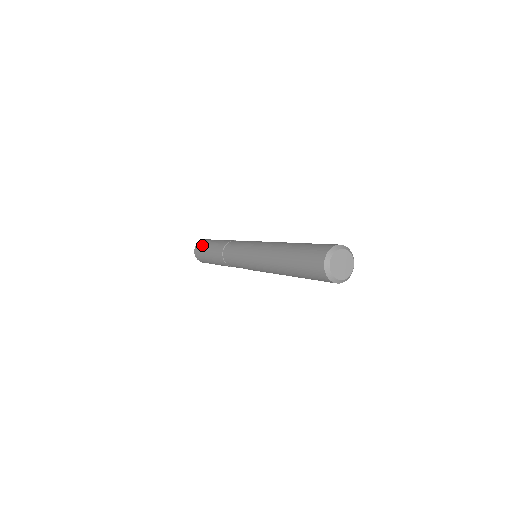
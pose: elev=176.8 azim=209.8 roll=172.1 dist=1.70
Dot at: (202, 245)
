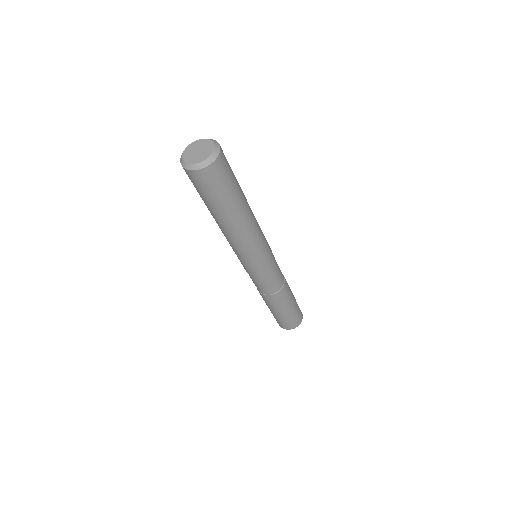
Dot at: occluded
